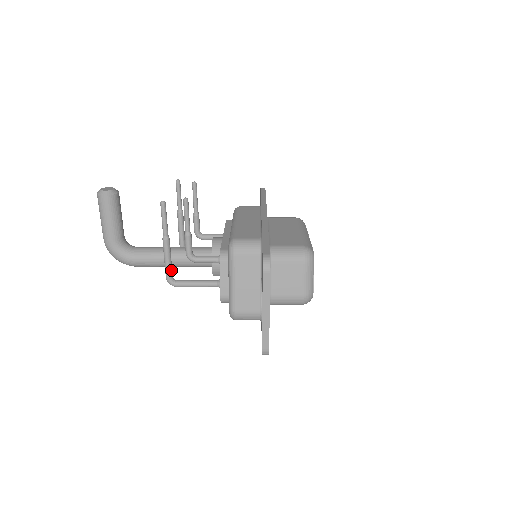
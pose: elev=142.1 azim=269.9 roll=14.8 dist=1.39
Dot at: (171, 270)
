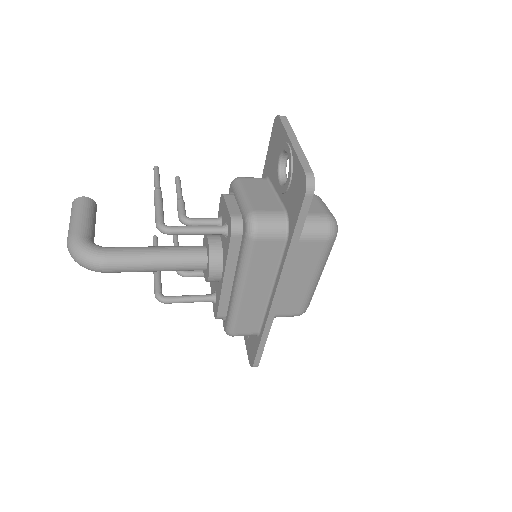
Dot at: (163, 216)
